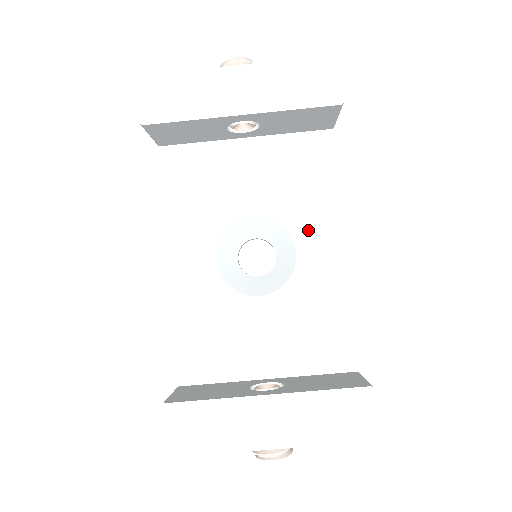
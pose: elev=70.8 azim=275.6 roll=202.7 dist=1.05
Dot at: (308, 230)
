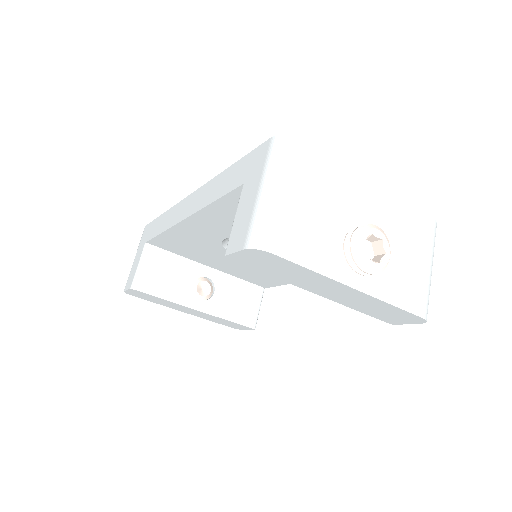
Dot at: occluded
